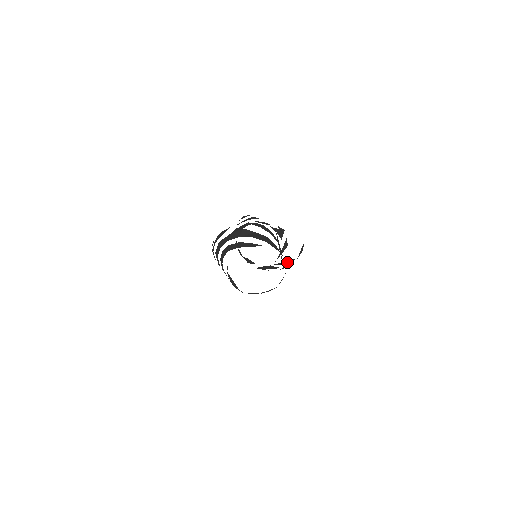
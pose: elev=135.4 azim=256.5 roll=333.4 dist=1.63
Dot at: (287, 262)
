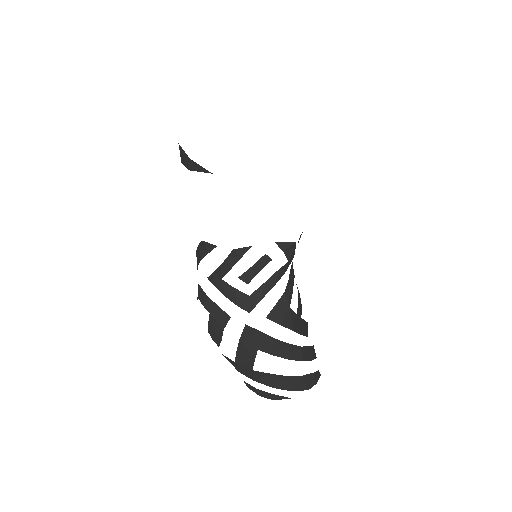
Dot at: occluded
